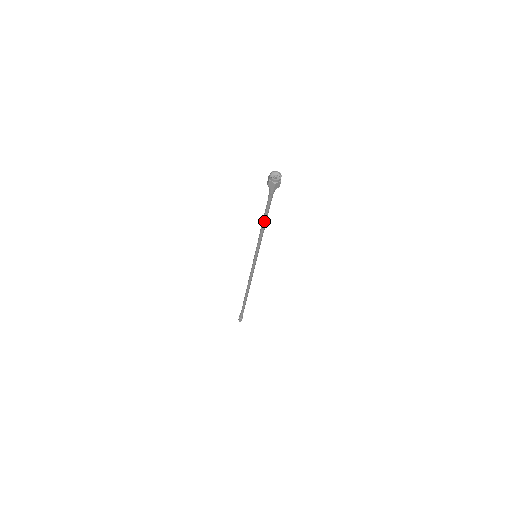
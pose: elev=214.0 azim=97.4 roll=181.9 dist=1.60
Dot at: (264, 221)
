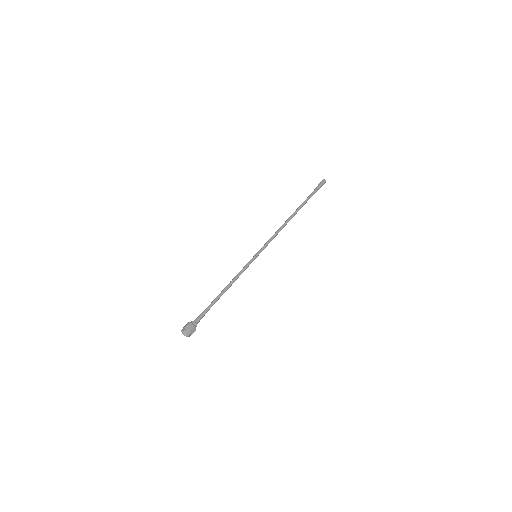
Dot at: (222, 294)
